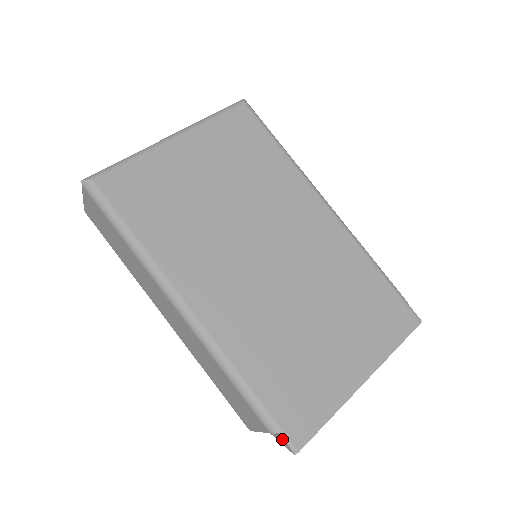
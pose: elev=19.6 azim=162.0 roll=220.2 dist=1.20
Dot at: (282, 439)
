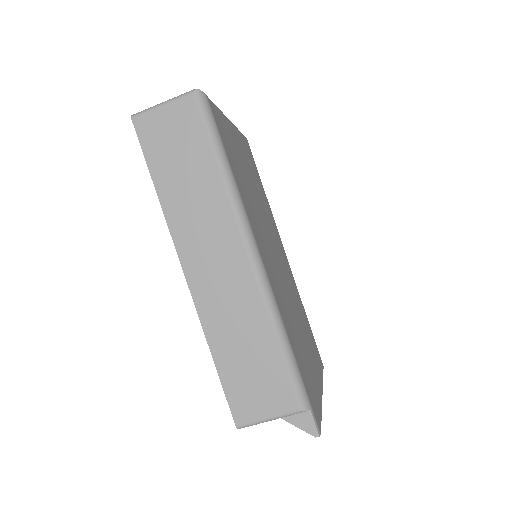
Dot at: (309, 419)
